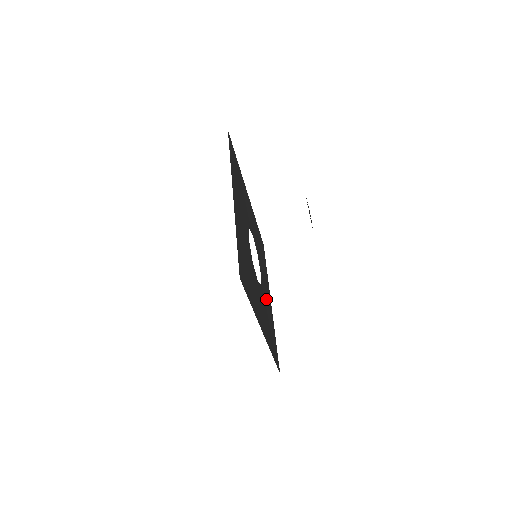
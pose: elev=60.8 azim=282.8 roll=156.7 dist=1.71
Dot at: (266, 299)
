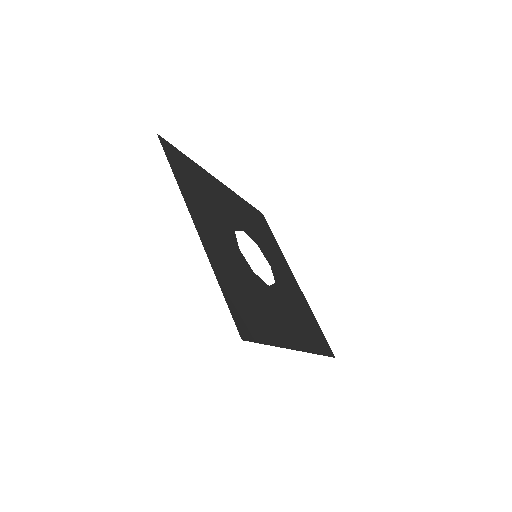
Dot at: (288, 288)
